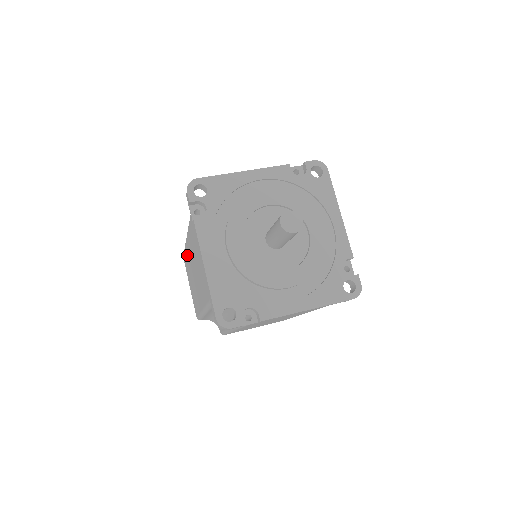
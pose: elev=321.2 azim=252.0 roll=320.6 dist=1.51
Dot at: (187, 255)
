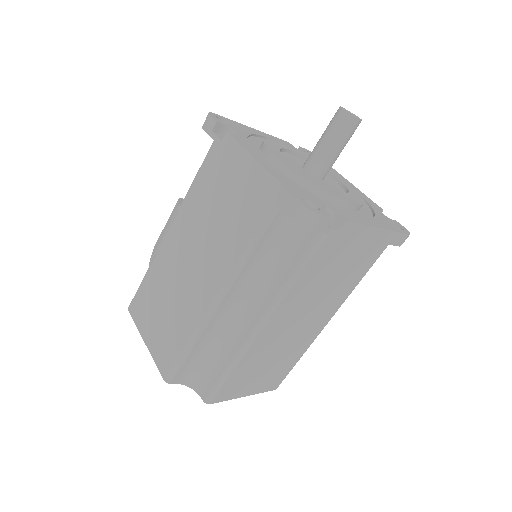
Dot at: (159, 267)
